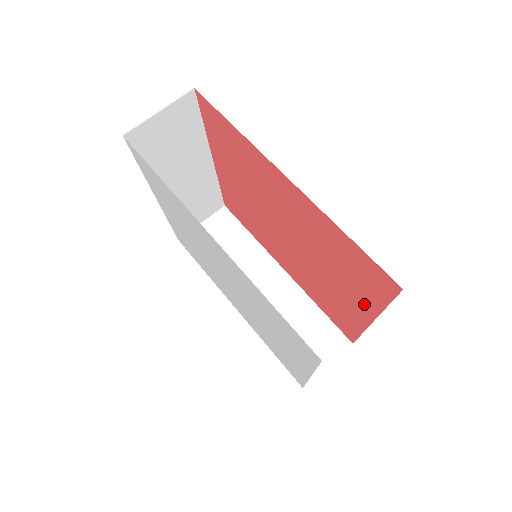
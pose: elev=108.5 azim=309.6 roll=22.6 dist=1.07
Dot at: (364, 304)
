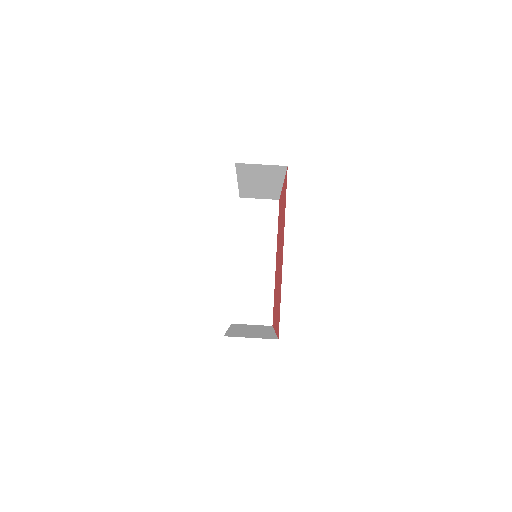
Dot at: (276, 323)
